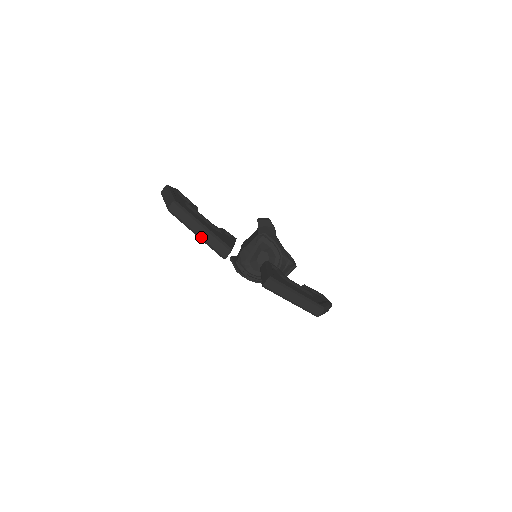
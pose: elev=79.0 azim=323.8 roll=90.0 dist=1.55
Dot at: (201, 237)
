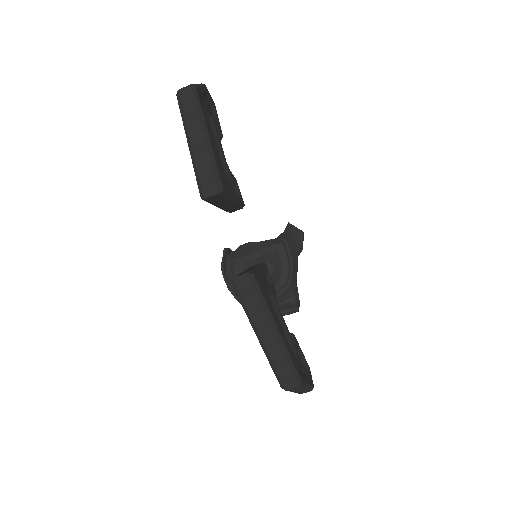
Dot at: (193, 149)
